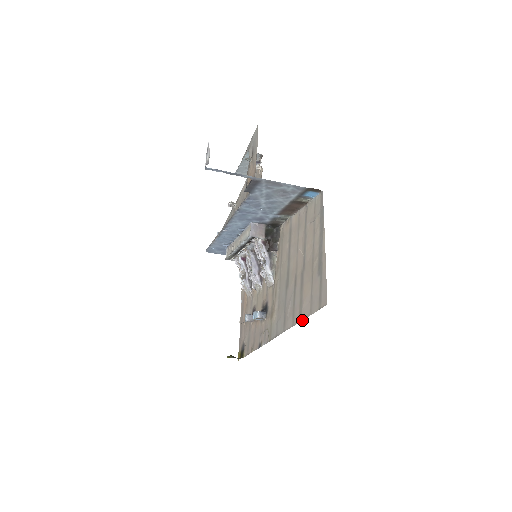
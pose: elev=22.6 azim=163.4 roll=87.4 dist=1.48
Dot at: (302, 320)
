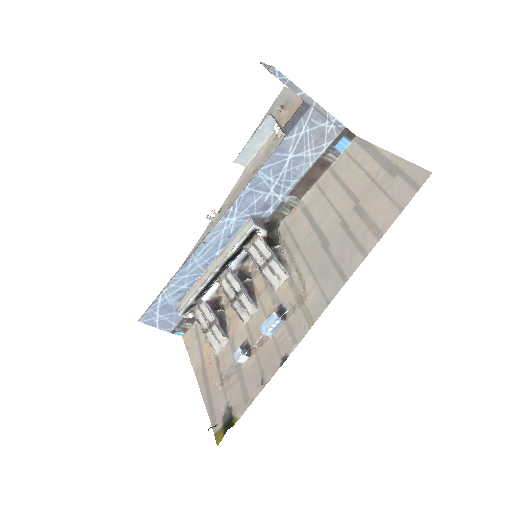
Dot at: (386, 231)
